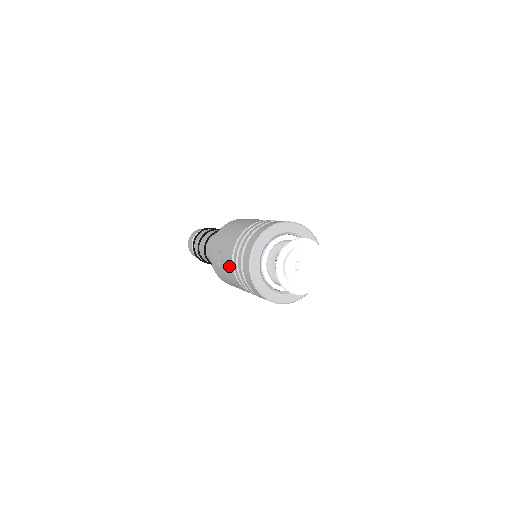
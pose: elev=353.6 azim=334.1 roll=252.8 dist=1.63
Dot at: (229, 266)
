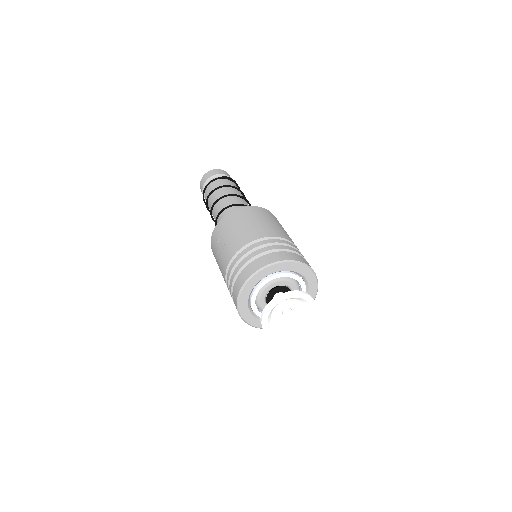
Dot at: (226, 260)
